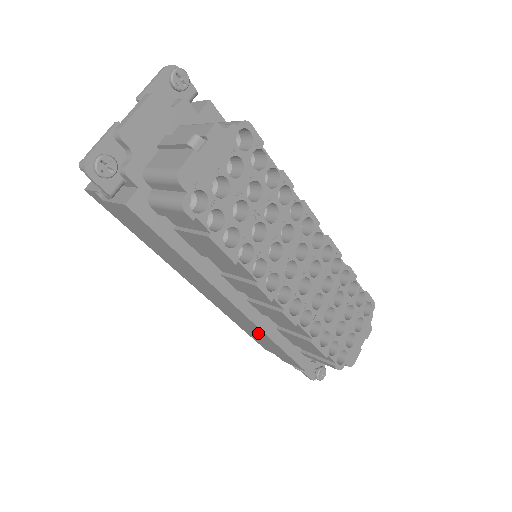
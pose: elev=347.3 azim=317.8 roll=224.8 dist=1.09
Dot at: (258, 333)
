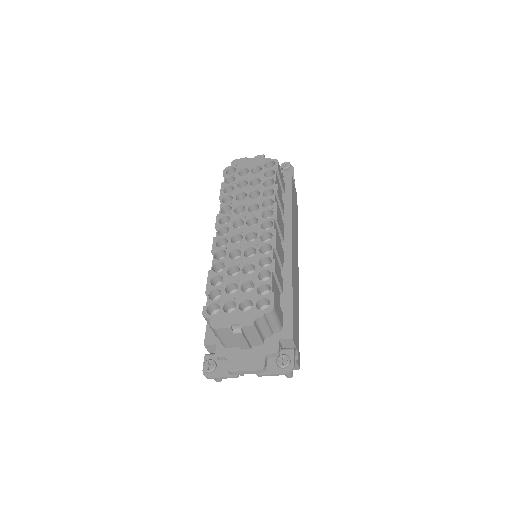
Dot at: occluded
